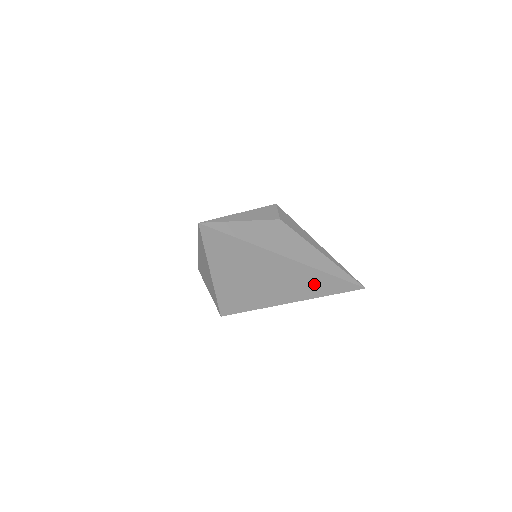
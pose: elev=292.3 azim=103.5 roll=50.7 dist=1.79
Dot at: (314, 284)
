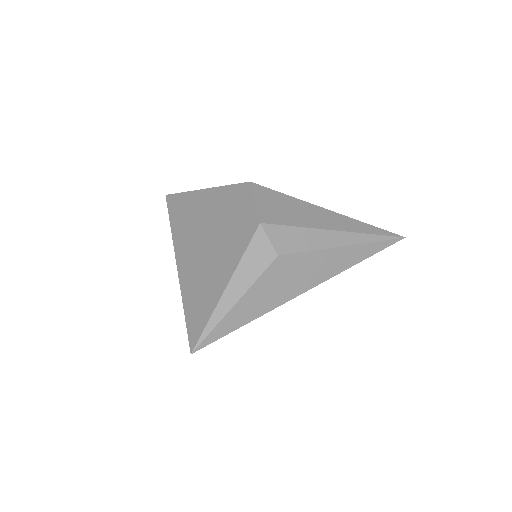
Dot at: occluded
